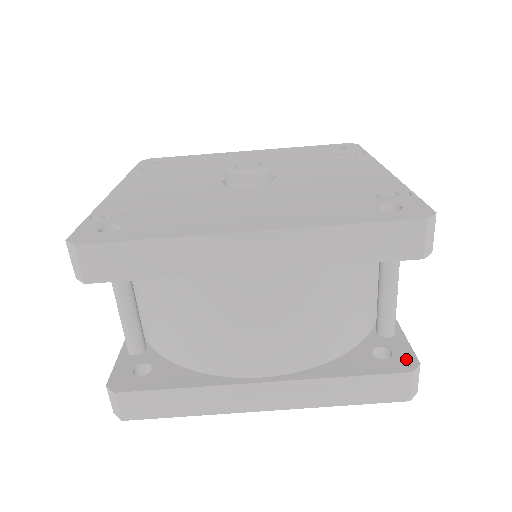
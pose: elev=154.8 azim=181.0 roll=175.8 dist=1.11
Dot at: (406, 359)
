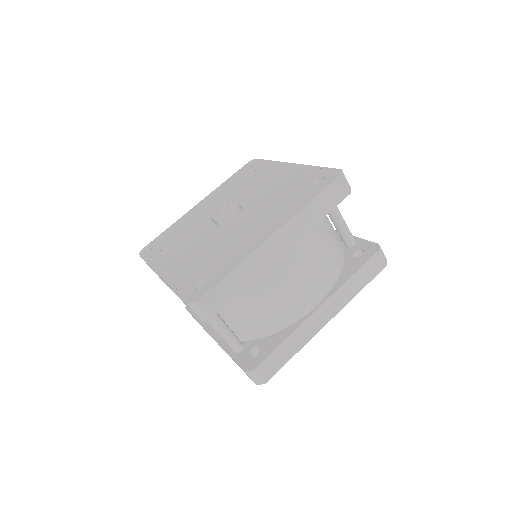
Dot at: (371, 247)
